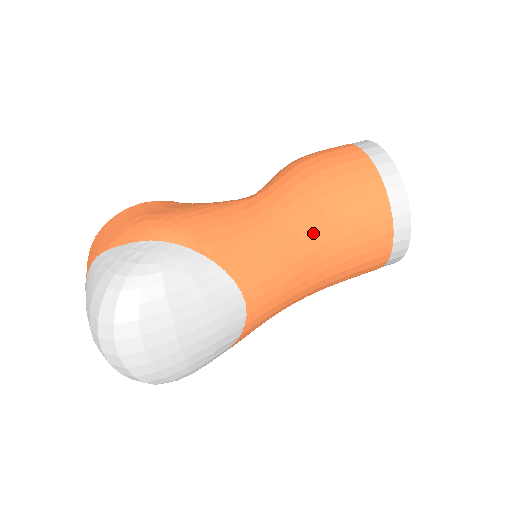
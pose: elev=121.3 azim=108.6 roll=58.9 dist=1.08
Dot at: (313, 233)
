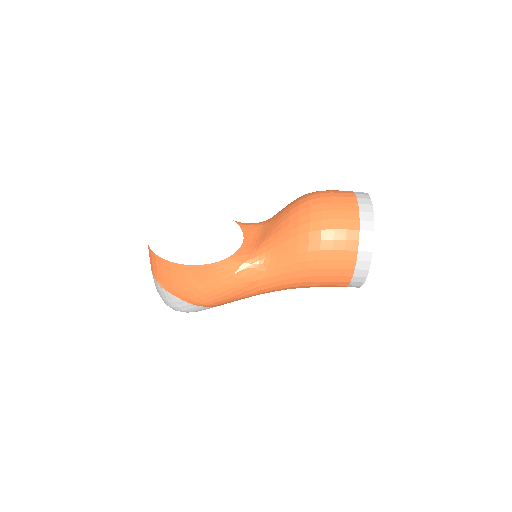
Dot at: occluded
